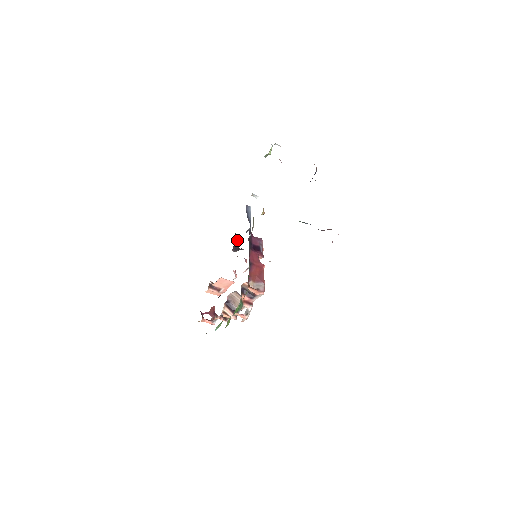
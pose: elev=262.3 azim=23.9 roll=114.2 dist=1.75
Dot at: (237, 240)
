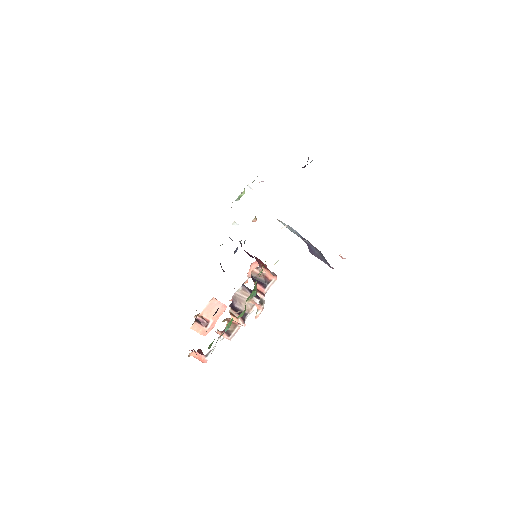
Dot at: occluded
